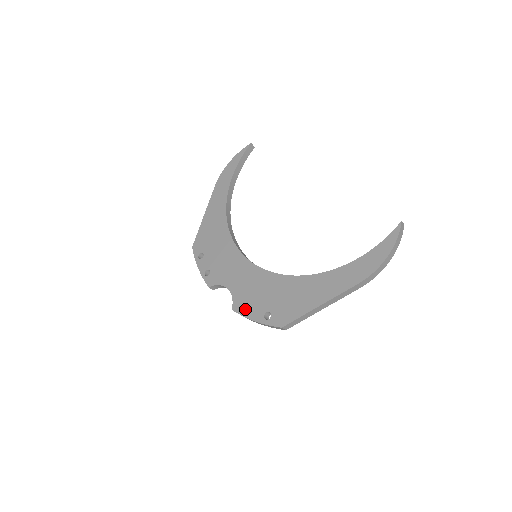
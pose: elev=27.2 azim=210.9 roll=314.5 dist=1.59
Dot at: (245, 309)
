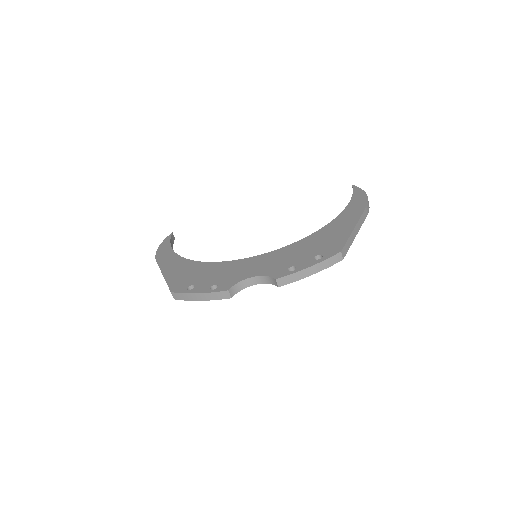
Dot at: (288, 273)
